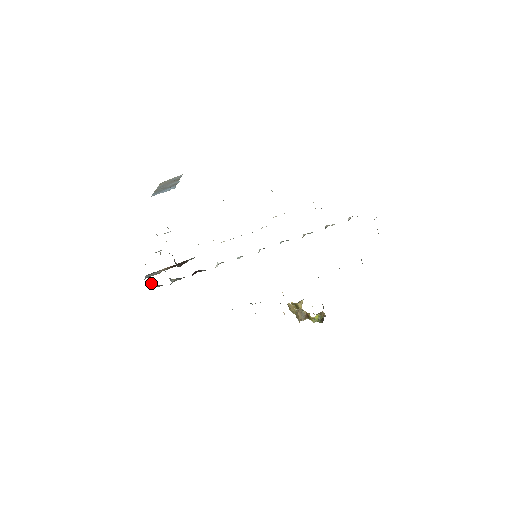
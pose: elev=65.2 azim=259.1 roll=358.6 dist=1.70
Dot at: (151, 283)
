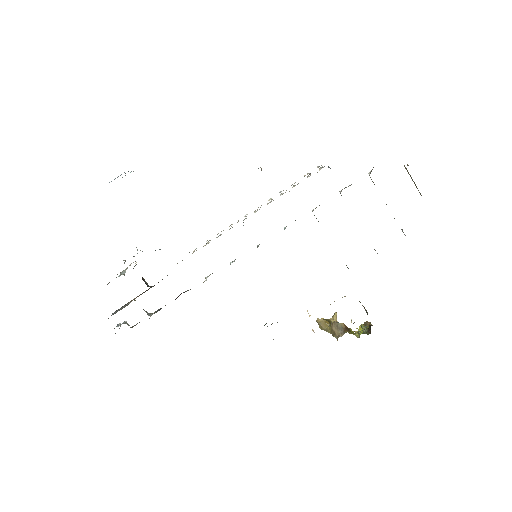
Dot at: (122, 323)
